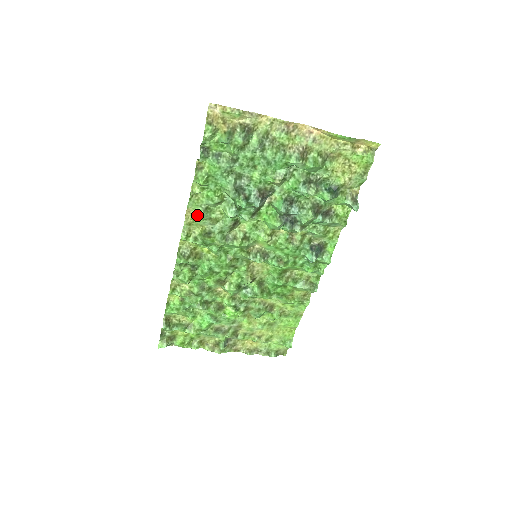
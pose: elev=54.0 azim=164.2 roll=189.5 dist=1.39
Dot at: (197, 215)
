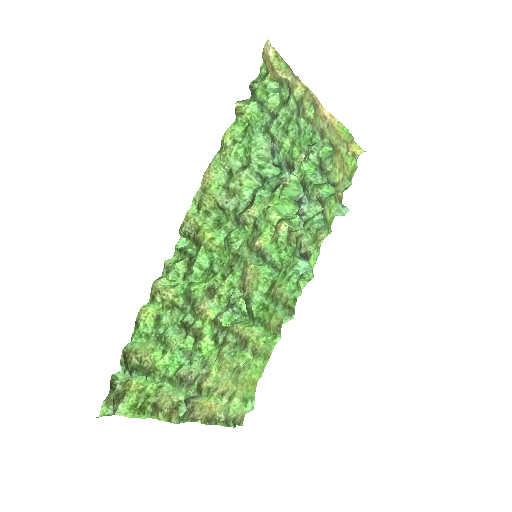
Dot at: (217, 178)
